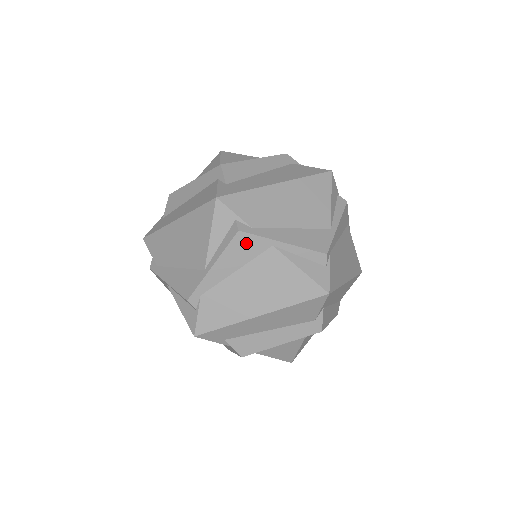
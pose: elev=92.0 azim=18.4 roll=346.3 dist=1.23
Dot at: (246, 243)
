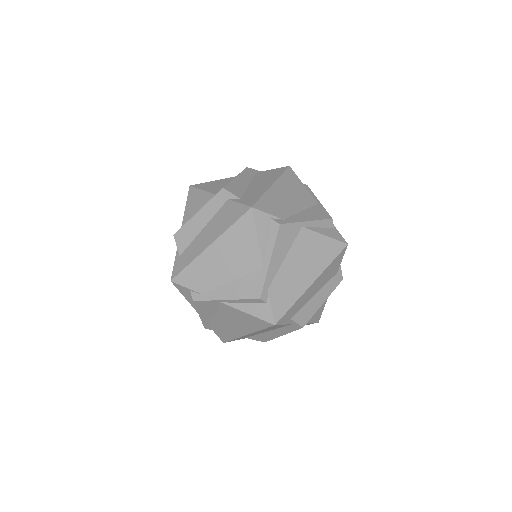
Dot at: (204, 304)
